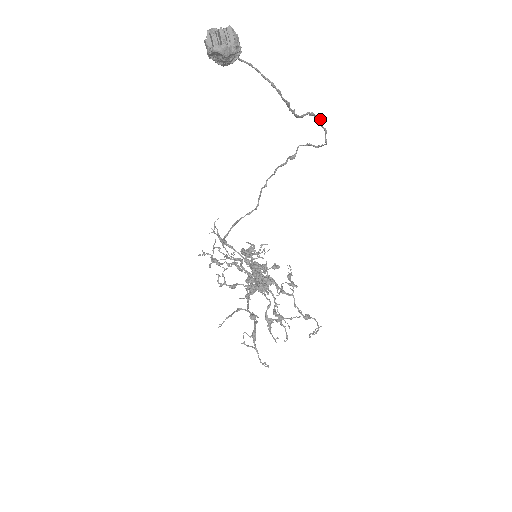
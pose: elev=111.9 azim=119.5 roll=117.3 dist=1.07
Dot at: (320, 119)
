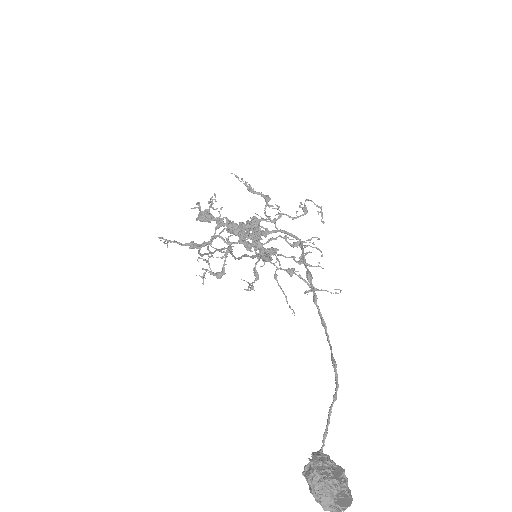
Dot at: (309, 275)
